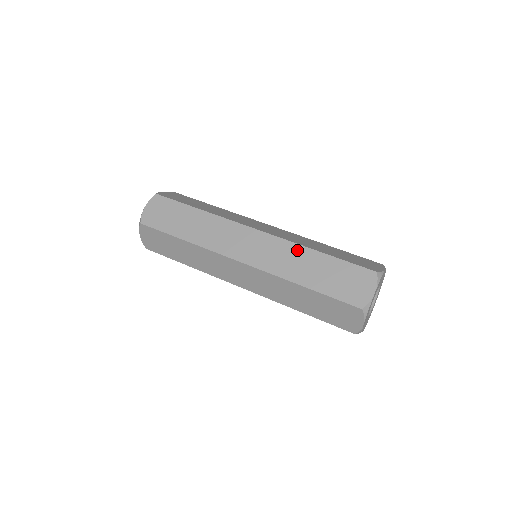
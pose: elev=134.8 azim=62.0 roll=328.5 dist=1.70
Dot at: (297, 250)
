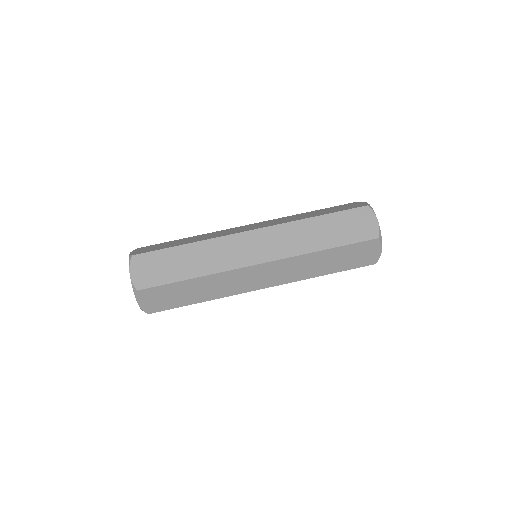
Dot at: (298, 226)
